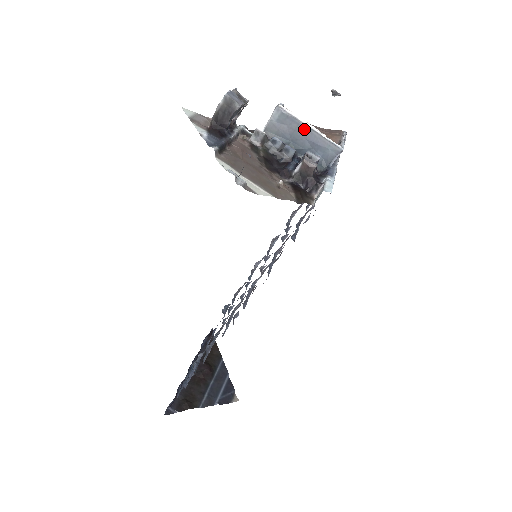
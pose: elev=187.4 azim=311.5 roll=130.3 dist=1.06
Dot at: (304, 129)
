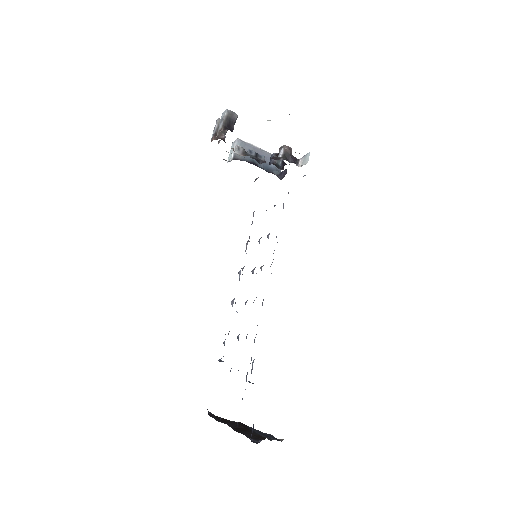
Dot at: (258, 150)
